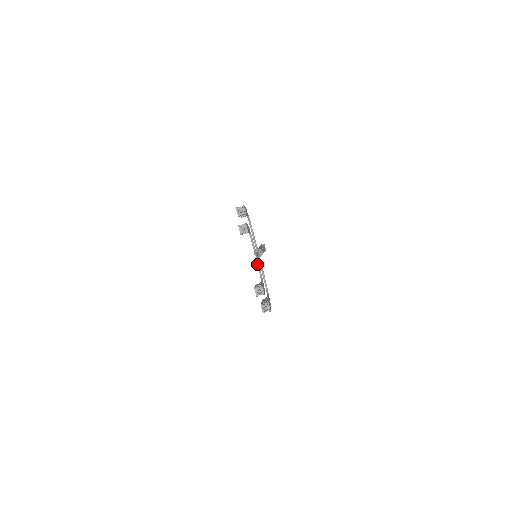
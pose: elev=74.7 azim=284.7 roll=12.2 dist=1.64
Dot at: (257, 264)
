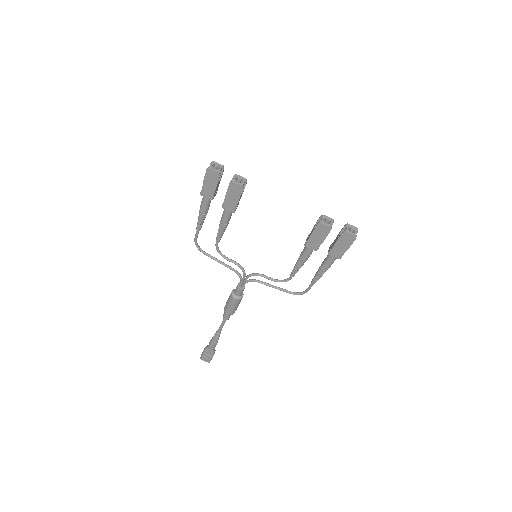
Dot at: (261, 276)
